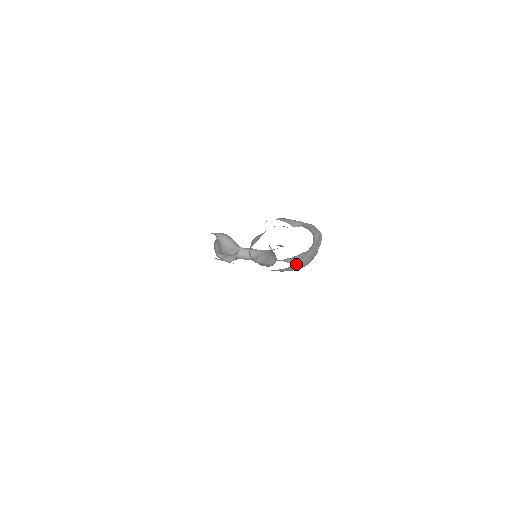
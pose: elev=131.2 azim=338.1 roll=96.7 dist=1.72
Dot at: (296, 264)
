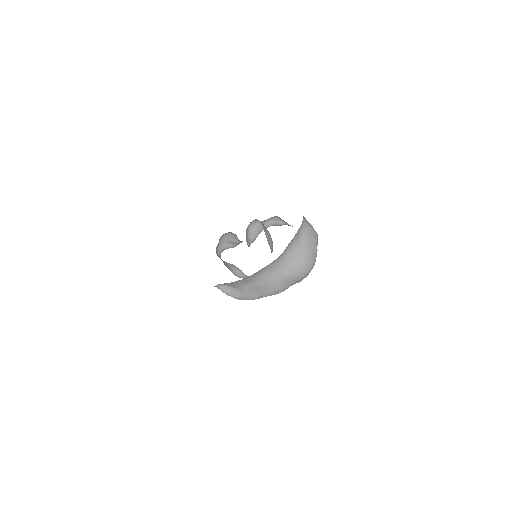
Dot at: (295, 254)
